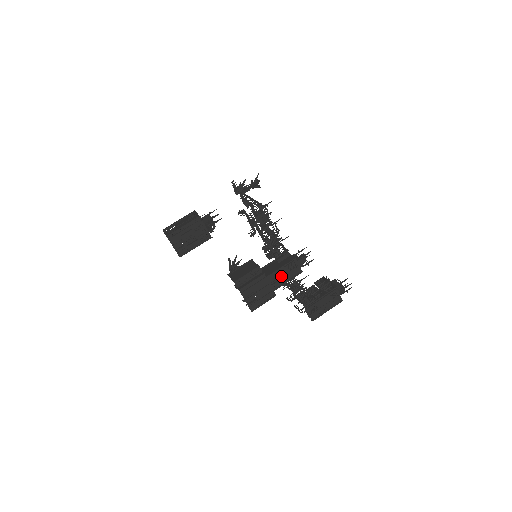
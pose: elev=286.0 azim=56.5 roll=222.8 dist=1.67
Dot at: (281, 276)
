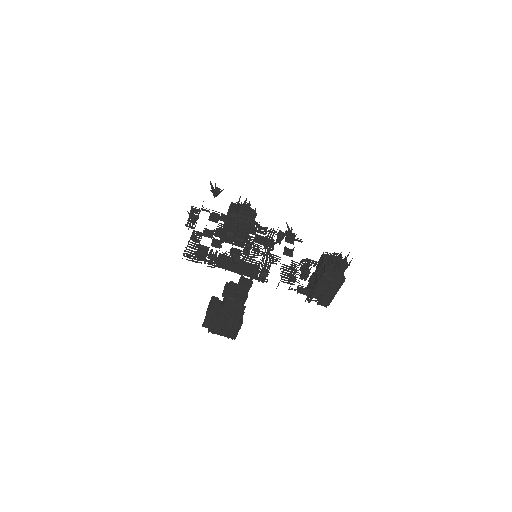
Dot at: (230, 311)
